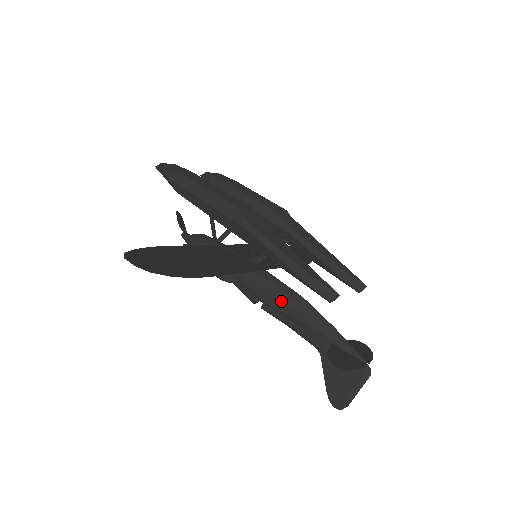
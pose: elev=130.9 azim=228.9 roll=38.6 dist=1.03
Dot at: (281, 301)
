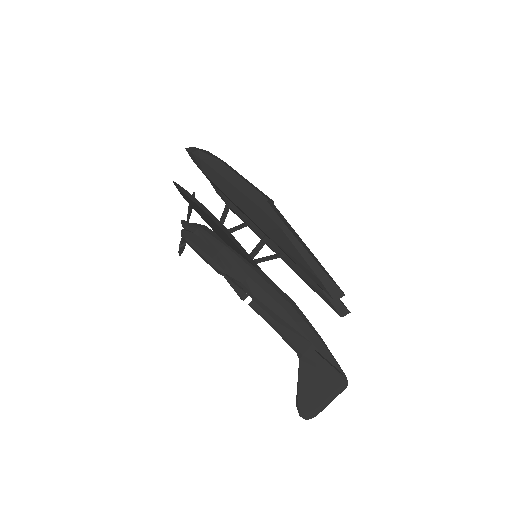
Dot at: (273, 300)
